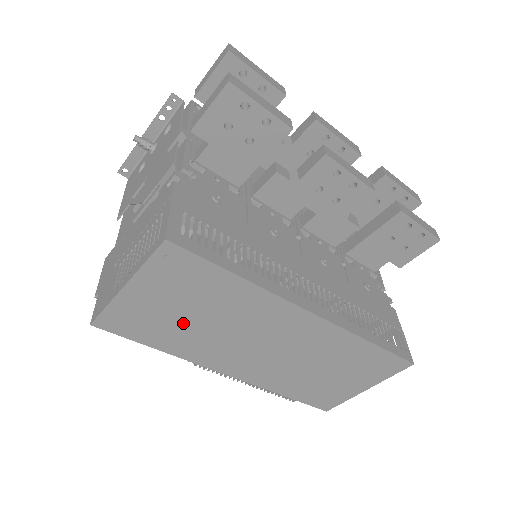
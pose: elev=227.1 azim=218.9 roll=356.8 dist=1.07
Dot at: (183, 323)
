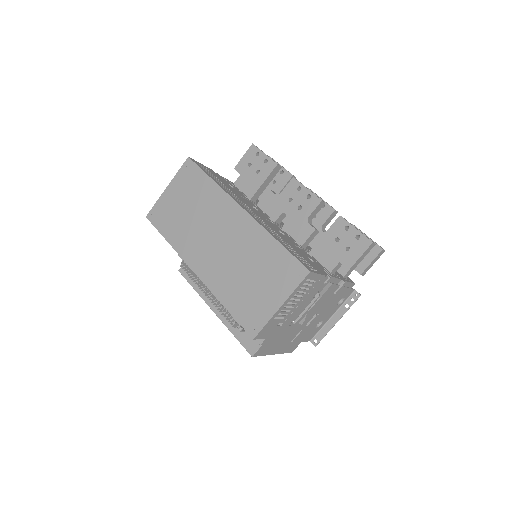
Dot at: (183, 217)
